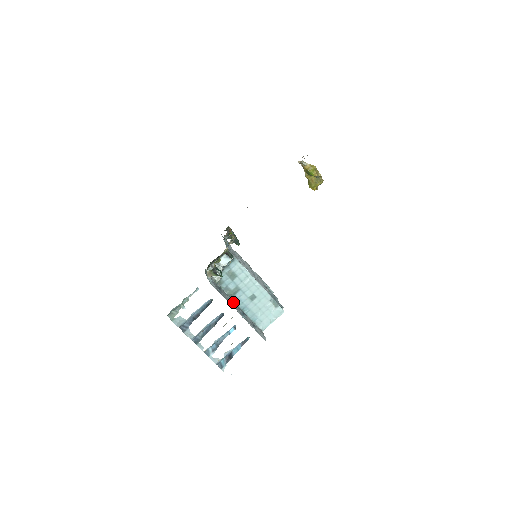
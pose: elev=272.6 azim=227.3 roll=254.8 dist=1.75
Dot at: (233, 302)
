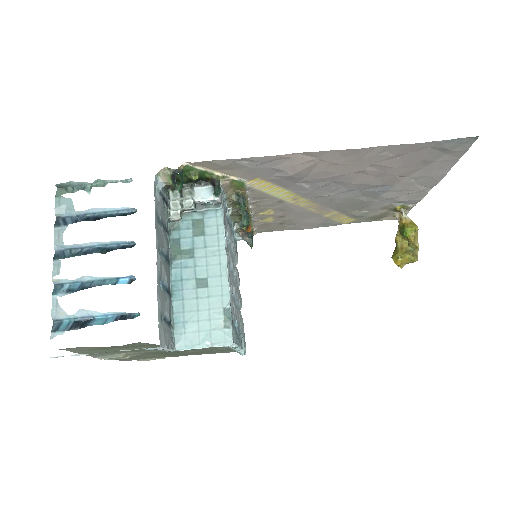
Dot at: (168, 264)
